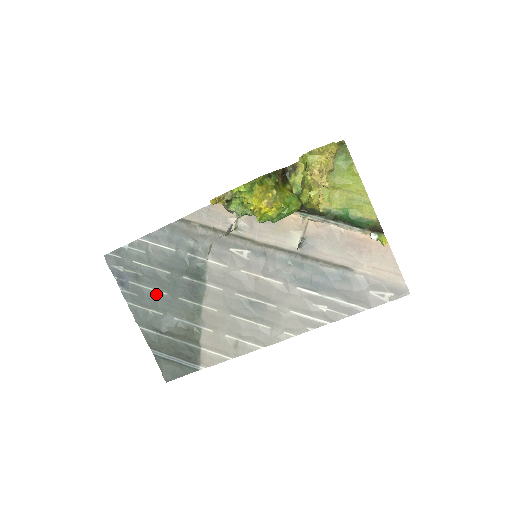
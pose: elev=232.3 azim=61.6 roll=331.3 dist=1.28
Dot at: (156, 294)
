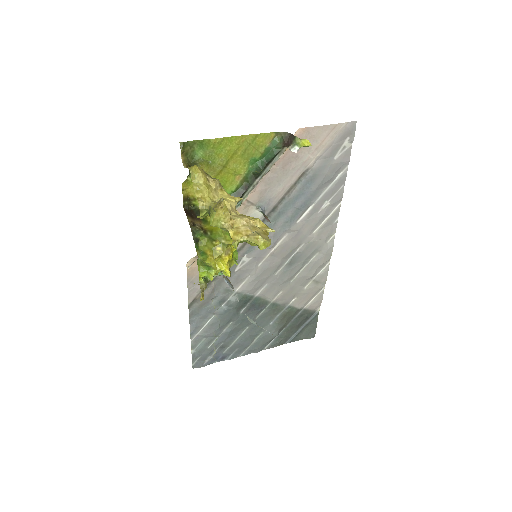
Dot at: (244, 335)
